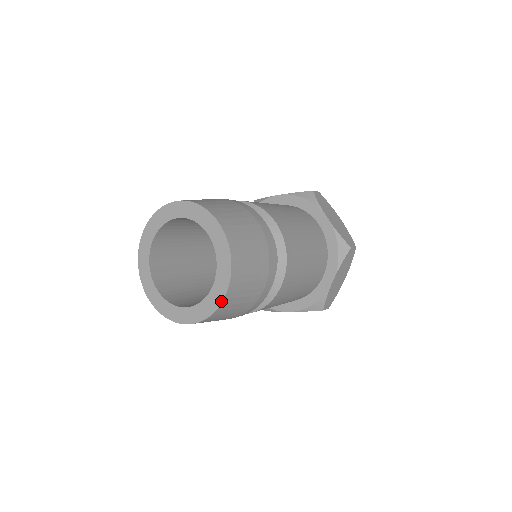
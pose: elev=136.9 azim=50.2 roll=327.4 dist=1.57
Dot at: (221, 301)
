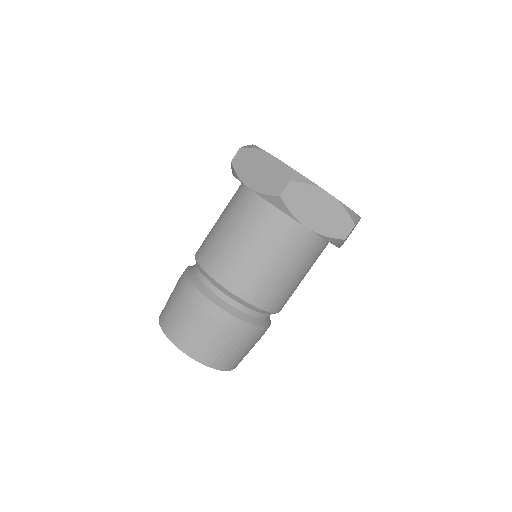
Dot at: occluded
